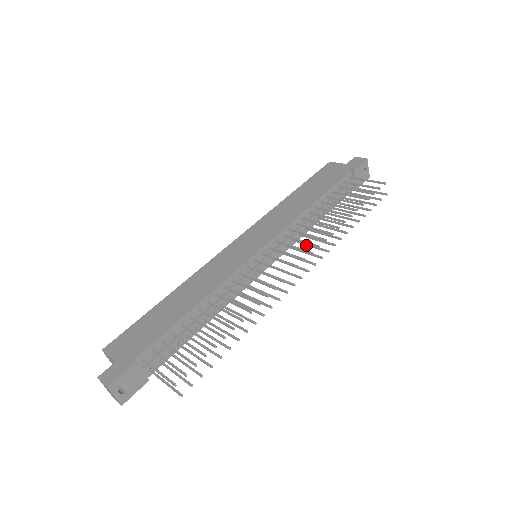
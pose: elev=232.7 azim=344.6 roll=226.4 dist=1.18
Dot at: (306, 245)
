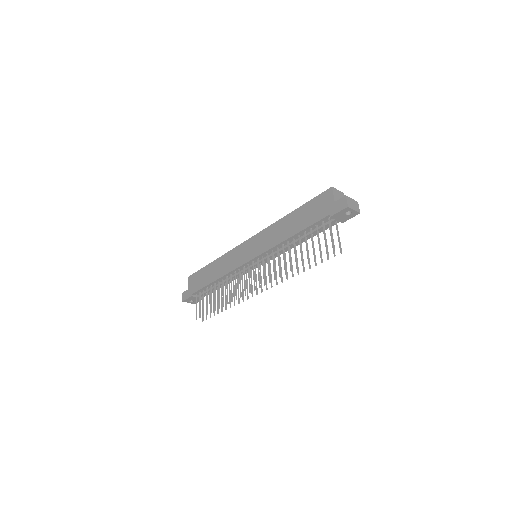
Dot at: (280, 265)
